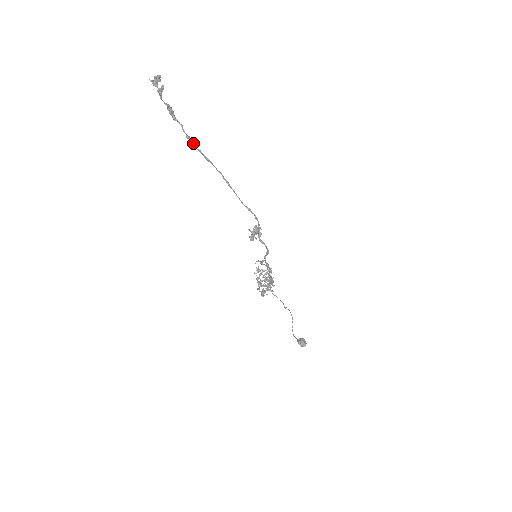
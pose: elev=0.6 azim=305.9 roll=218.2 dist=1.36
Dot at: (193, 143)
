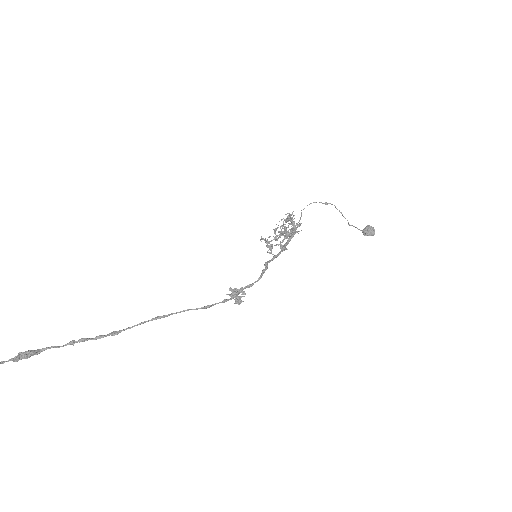
Dot at: occluded
